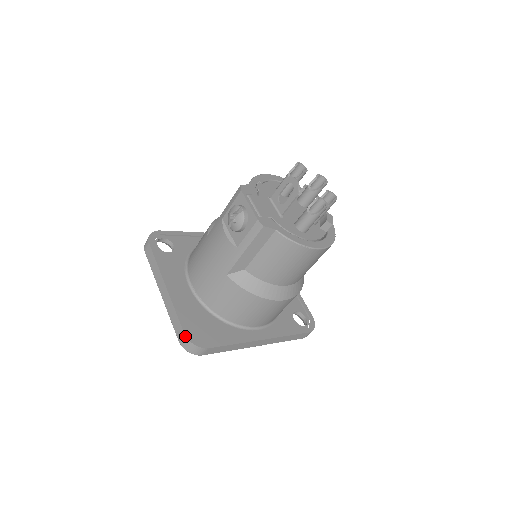
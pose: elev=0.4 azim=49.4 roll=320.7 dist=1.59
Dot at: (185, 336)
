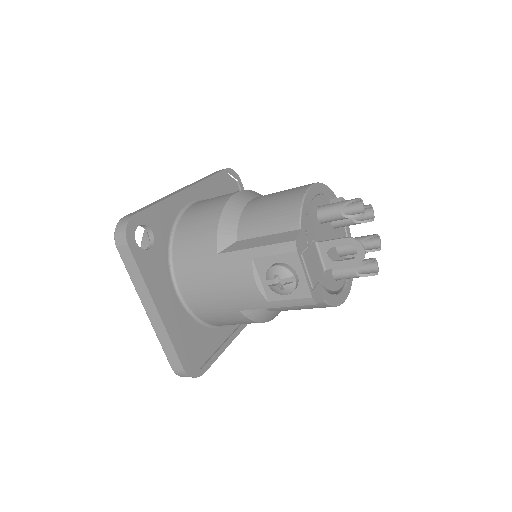
Dot at: (184, 371)
